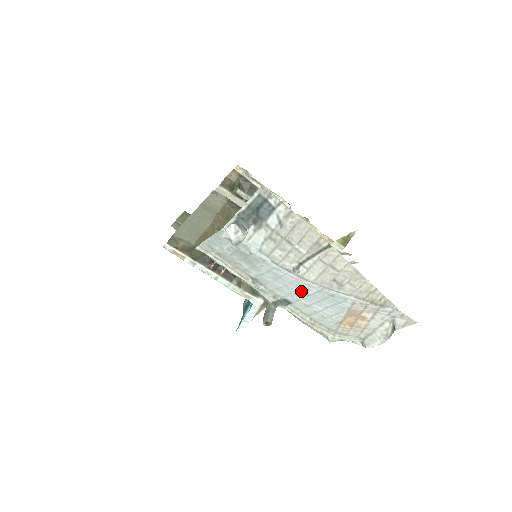
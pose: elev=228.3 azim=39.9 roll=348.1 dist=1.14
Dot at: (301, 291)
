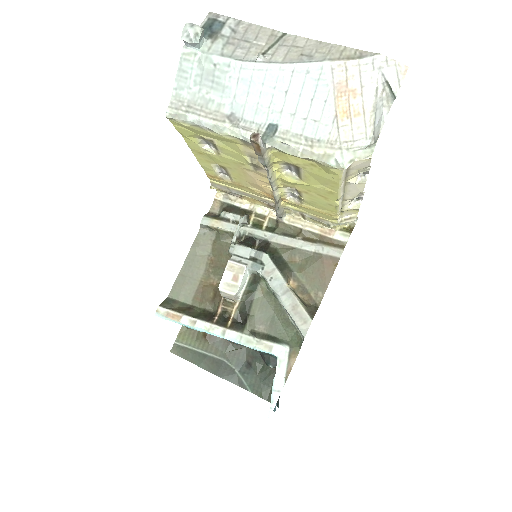
Dot at: (277, 90)
